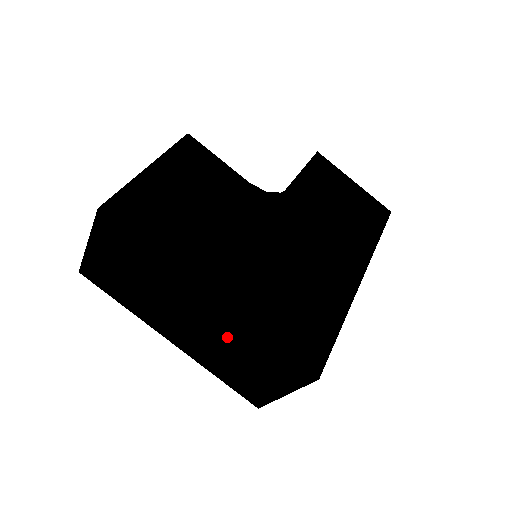
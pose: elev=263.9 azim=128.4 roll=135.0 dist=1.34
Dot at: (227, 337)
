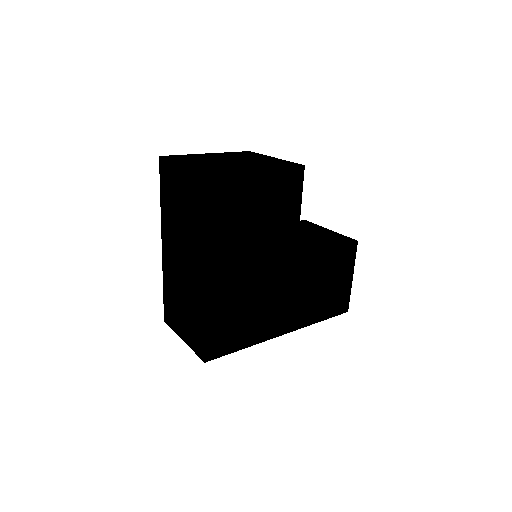
Dot at: (190, 292)
